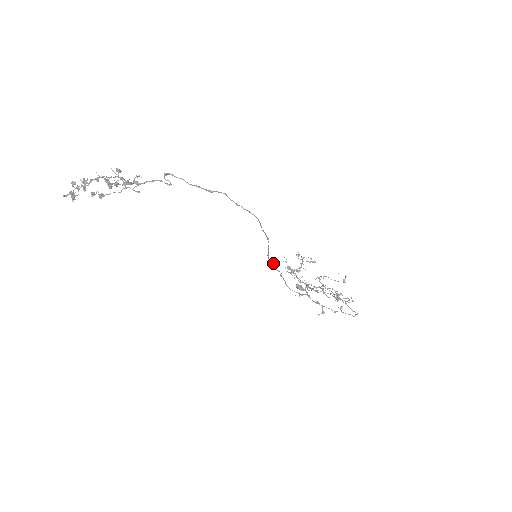
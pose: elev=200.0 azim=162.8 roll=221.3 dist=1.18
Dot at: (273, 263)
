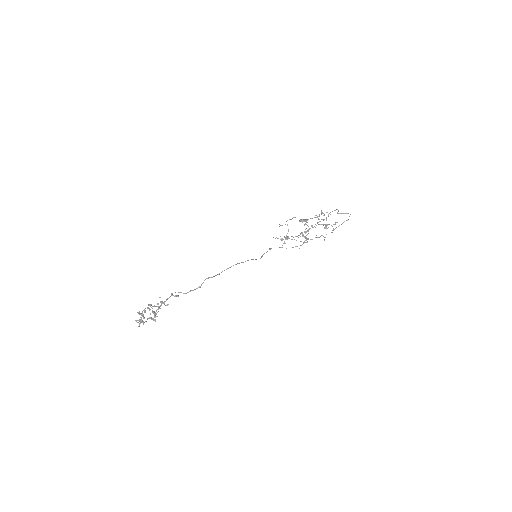
Dot at: occluded
